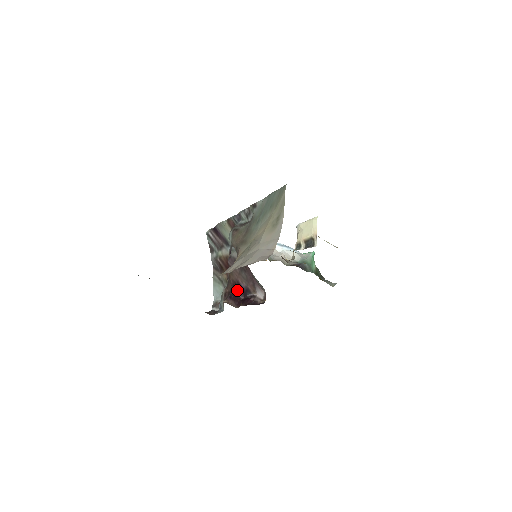
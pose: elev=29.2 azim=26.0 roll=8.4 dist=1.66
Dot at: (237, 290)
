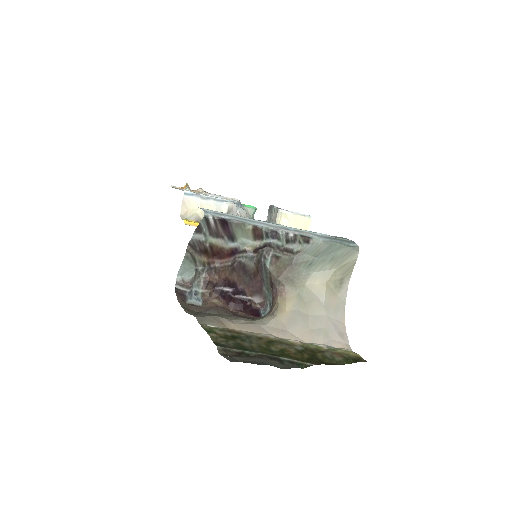
Dot at: (230, 289)
